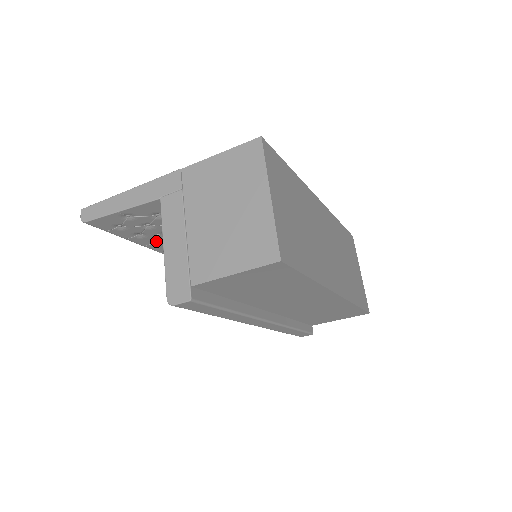
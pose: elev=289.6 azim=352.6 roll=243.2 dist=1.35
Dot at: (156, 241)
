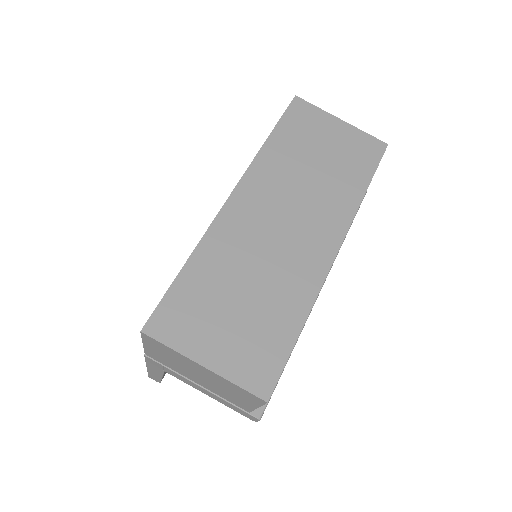
Dot at: occluded
